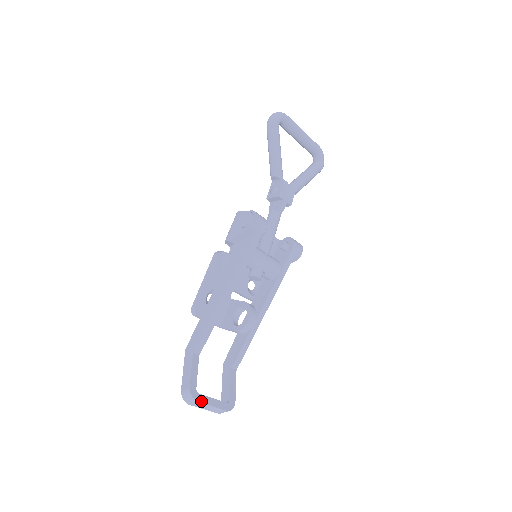
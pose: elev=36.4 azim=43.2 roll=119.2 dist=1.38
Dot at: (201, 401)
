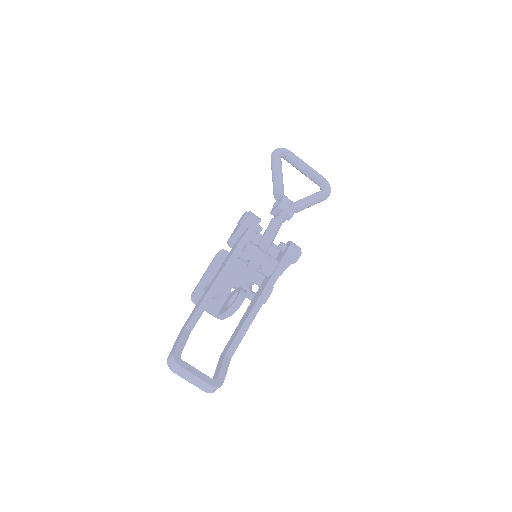
Dot at: (183, 367)
